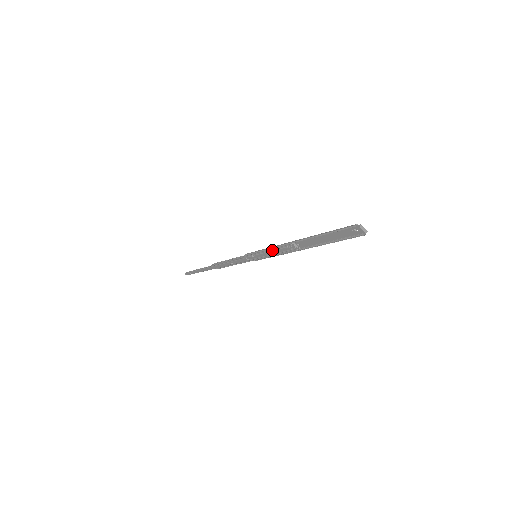
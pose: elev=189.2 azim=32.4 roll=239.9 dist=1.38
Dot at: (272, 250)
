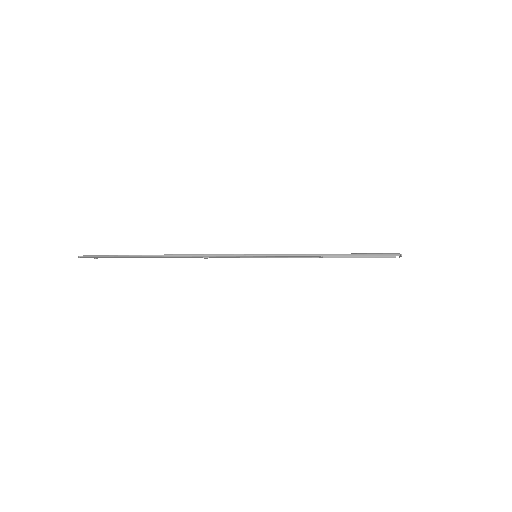
Dot at: (287, 255)
